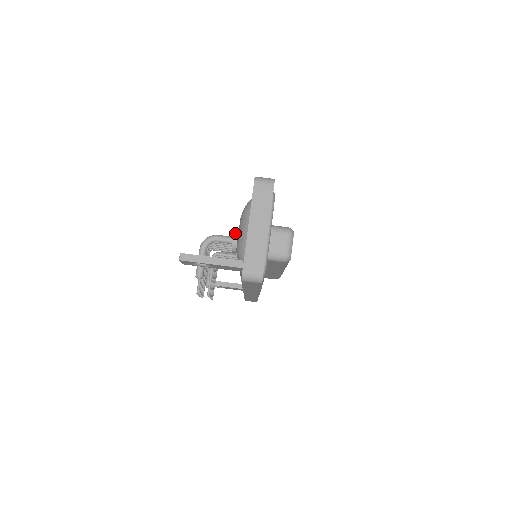
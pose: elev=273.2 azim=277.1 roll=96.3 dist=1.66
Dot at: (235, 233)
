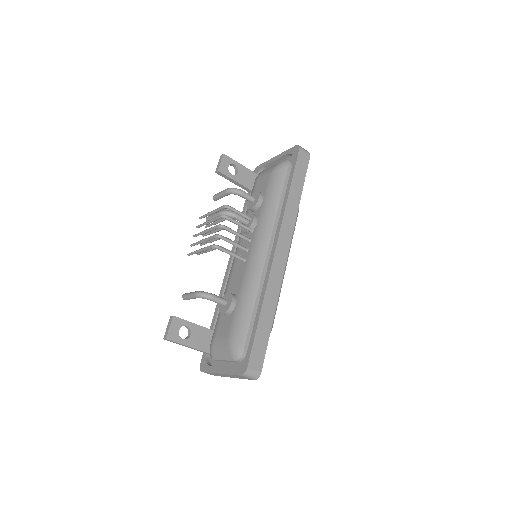
Dot at: (227, 313)
